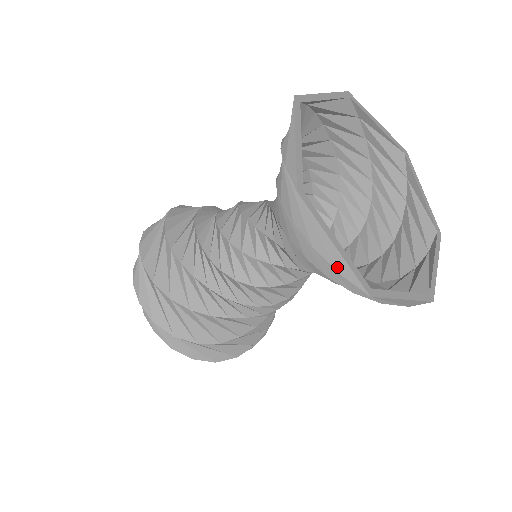
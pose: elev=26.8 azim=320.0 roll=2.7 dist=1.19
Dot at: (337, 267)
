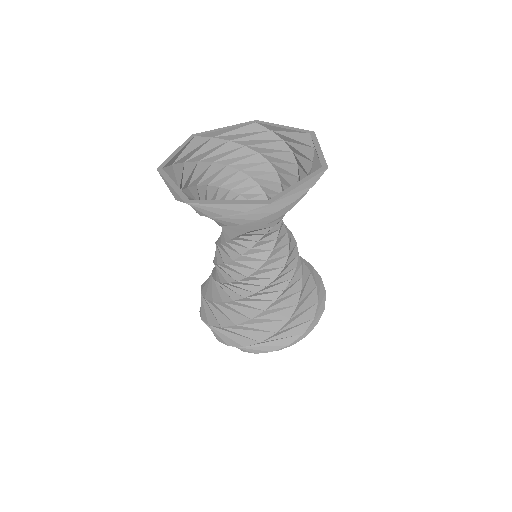
Dot at: (241, 211)
